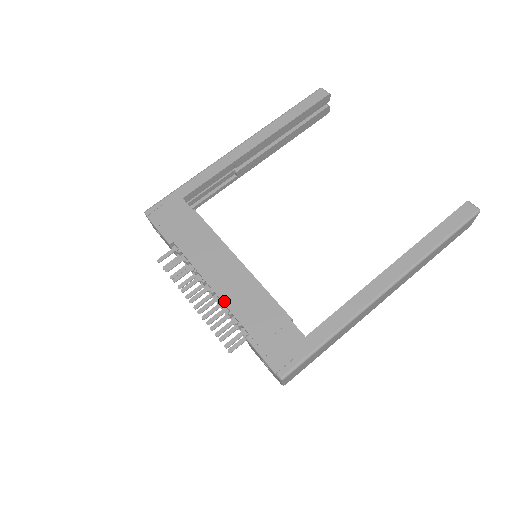
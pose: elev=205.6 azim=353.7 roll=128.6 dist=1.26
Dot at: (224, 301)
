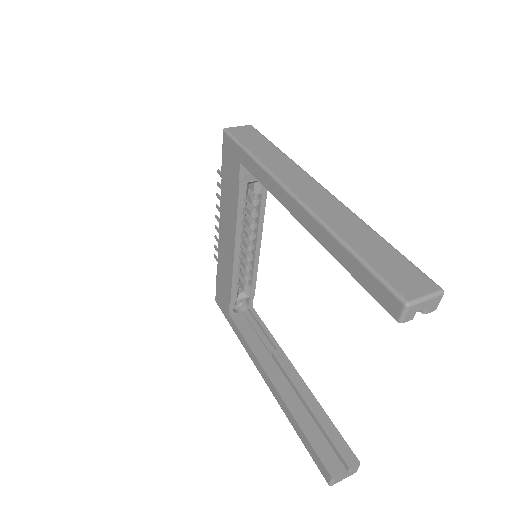
Dot at: (219, 247)
